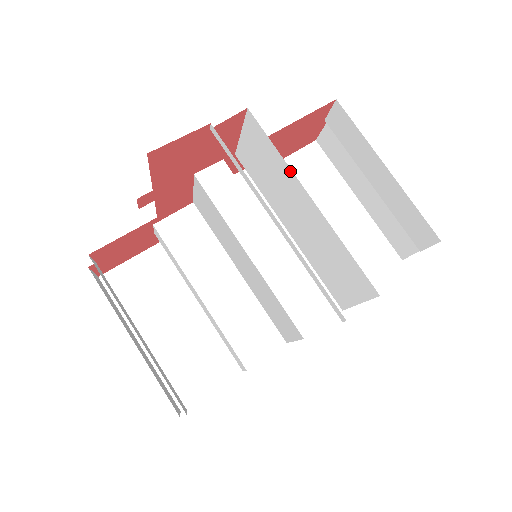
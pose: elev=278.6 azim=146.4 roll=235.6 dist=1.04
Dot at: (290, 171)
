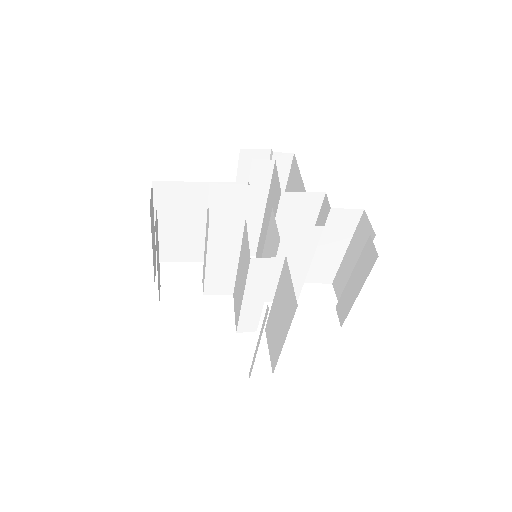
Dot at: (287, 331)
